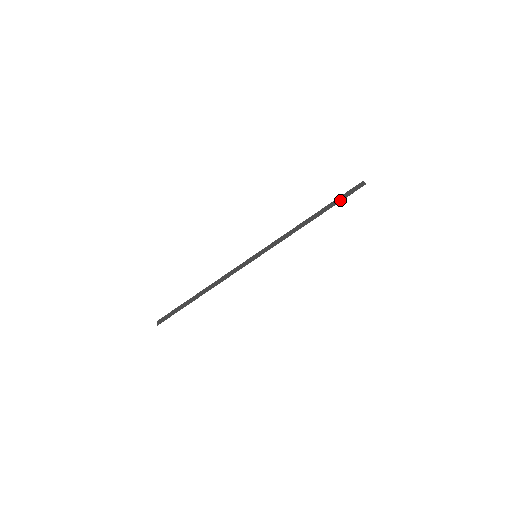
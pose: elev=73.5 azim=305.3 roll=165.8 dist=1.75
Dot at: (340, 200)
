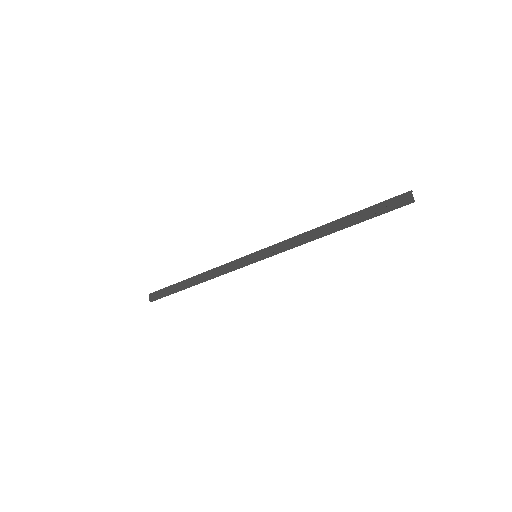
Dot at: (373, 216)
